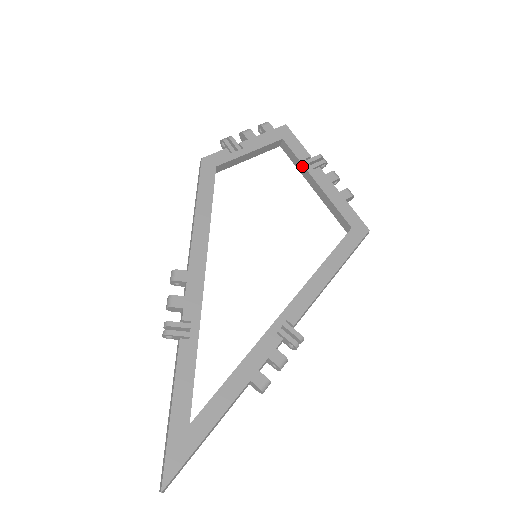
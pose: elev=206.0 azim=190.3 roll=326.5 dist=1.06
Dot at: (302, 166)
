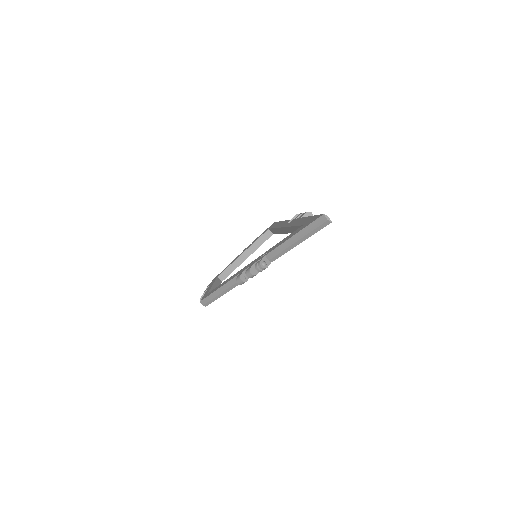
Dot at: (233, 263)
